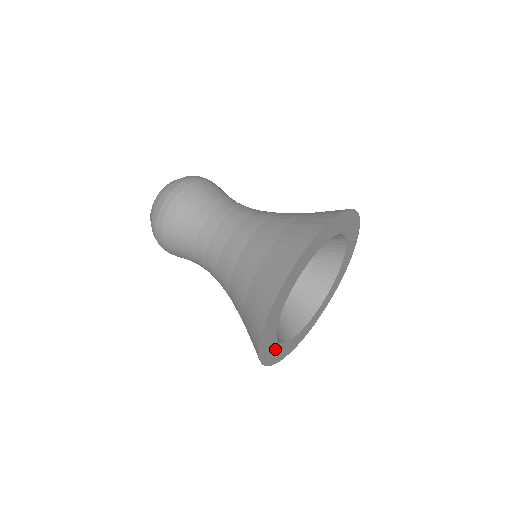
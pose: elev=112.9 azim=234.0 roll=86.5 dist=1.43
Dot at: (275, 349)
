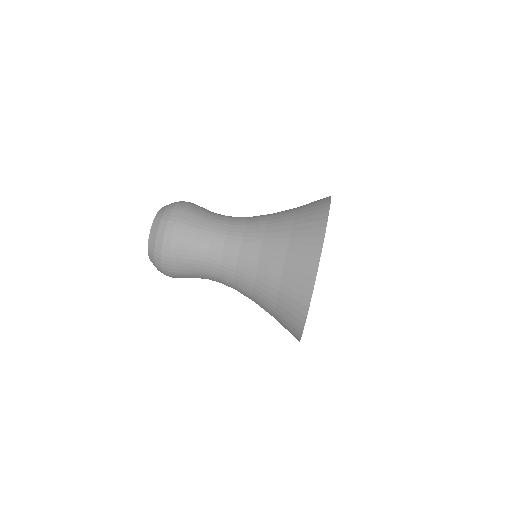
Dot at: occluded
